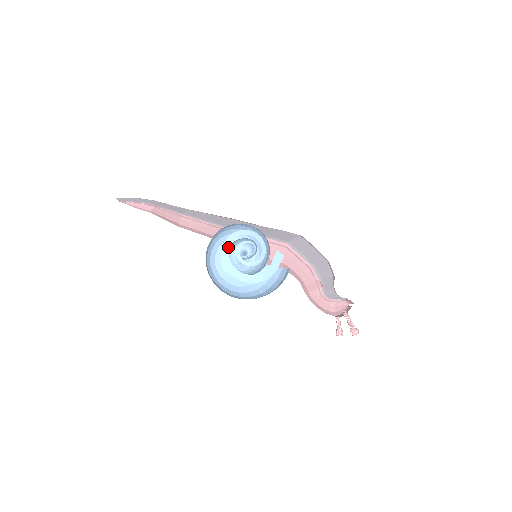
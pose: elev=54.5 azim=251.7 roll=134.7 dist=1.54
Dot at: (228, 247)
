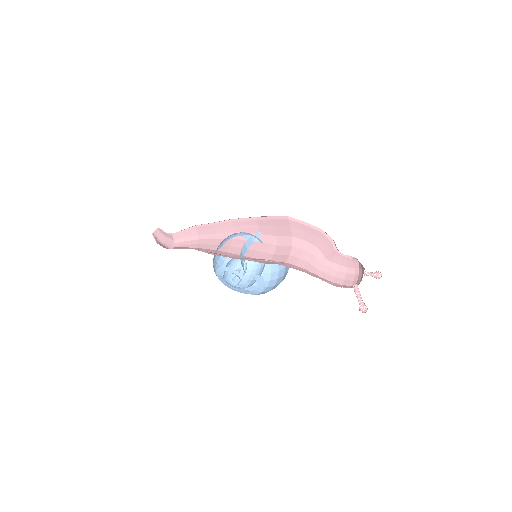
Dot at: (221, 279)
